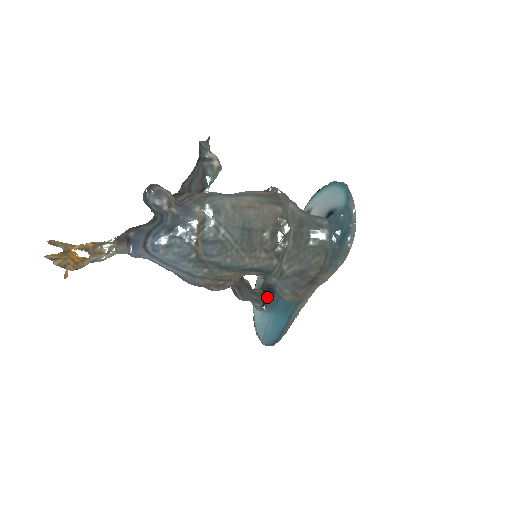
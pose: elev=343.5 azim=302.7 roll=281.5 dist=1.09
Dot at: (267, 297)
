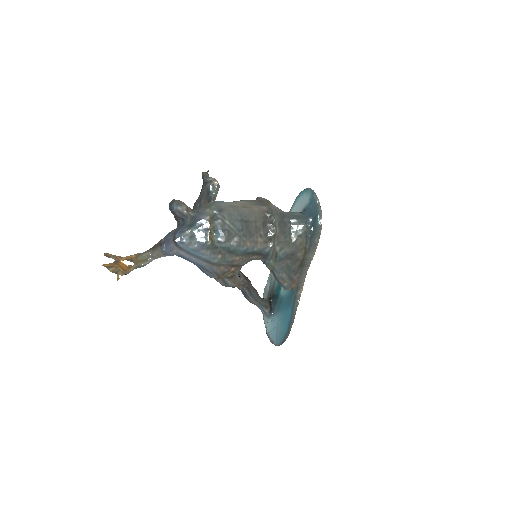
Dot at: (273, 303)
